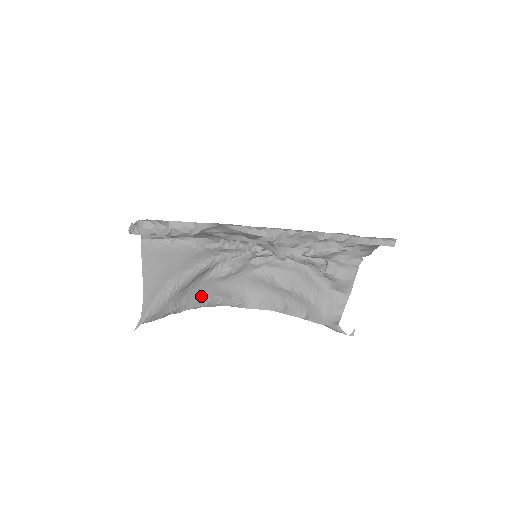
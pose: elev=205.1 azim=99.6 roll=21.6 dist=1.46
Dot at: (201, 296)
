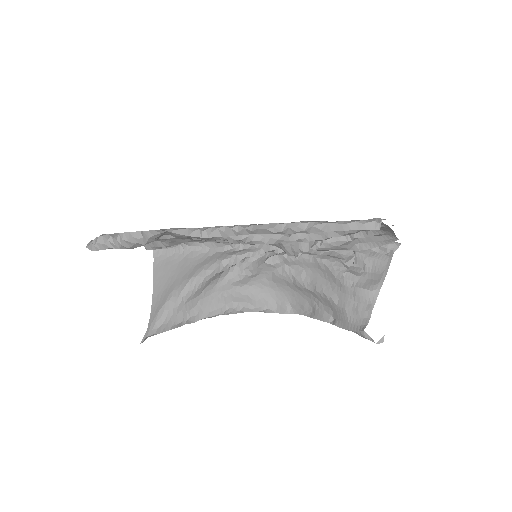
Dot at: (217, 303)
